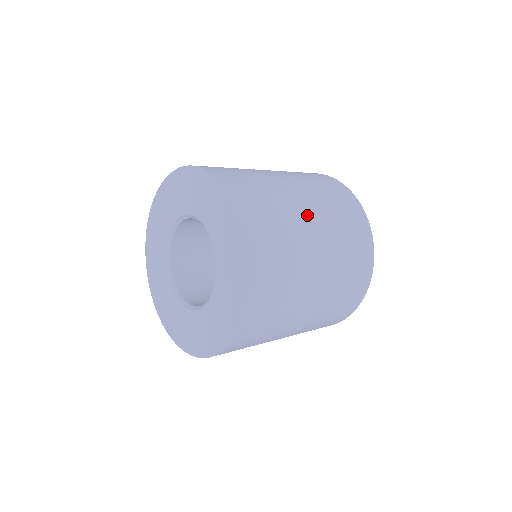
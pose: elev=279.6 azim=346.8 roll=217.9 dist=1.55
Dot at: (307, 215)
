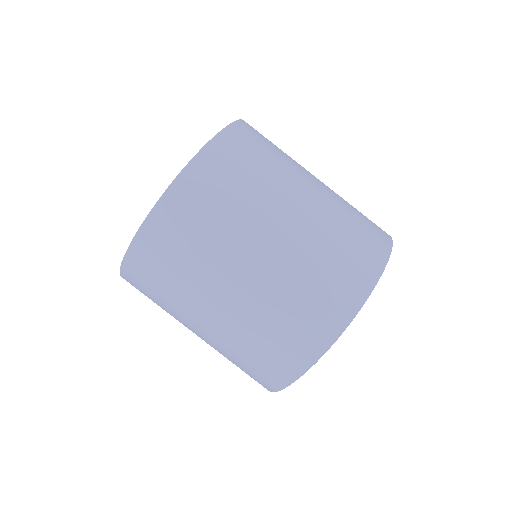
Dot at: (312, 177)
